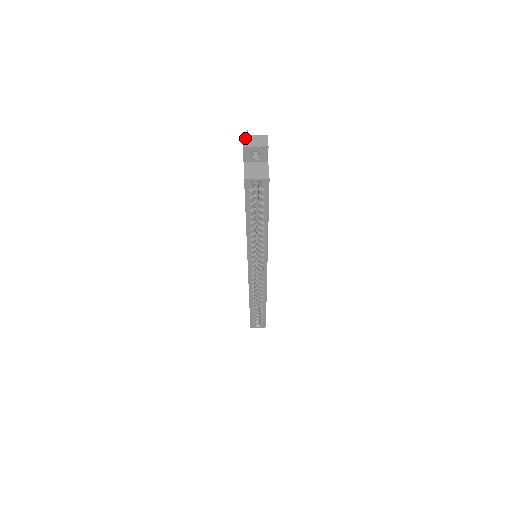
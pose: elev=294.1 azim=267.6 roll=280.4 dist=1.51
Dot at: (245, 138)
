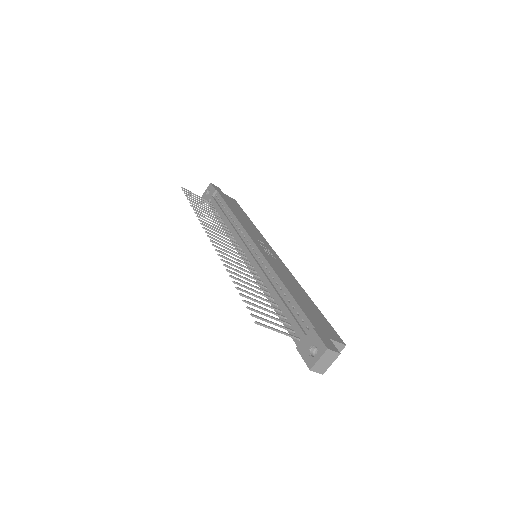
Dot at: (315, 370)
